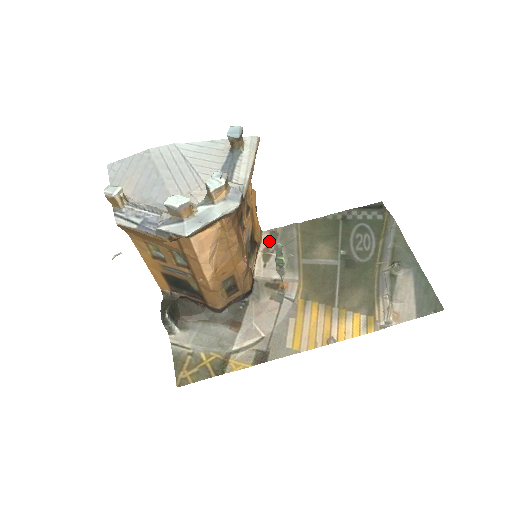
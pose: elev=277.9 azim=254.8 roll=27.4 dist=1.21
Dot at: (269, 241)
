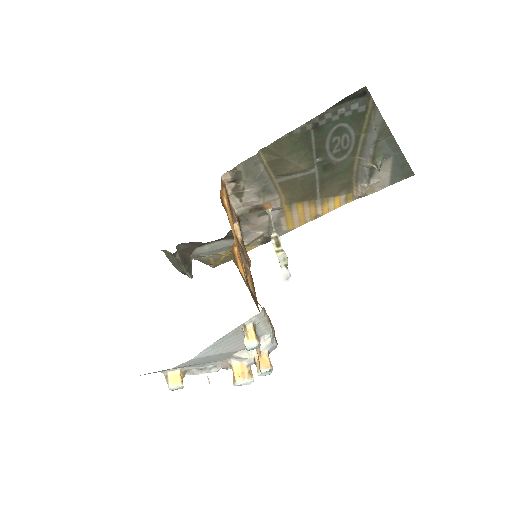
Dot at: (234, 182)
